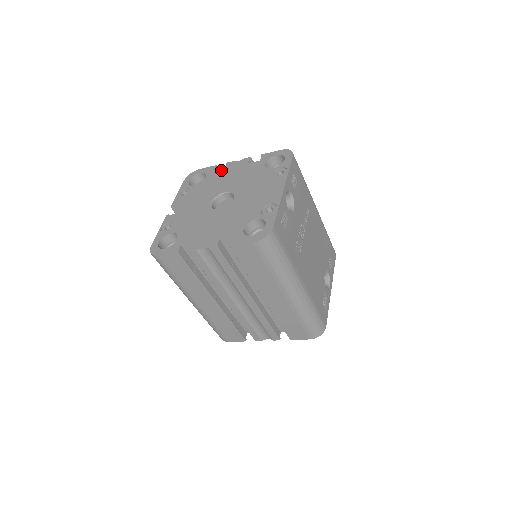
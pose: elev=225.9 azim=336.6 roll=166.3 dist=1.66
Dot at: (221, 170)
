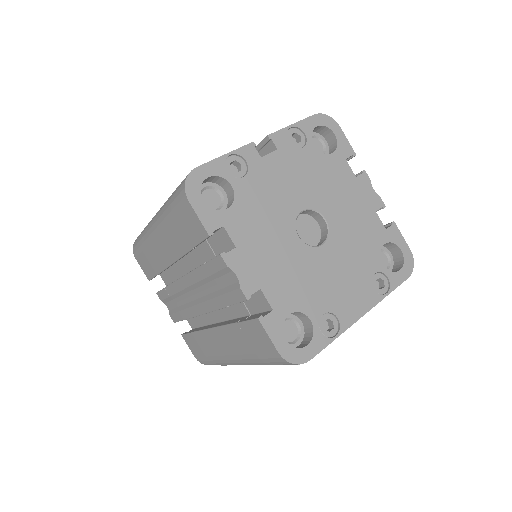
Dot at: (352, 173)
